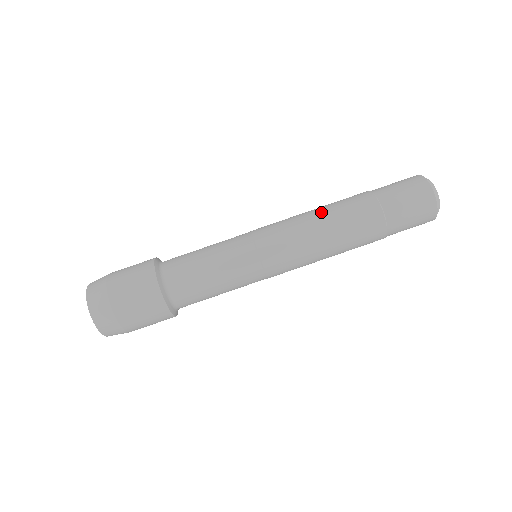
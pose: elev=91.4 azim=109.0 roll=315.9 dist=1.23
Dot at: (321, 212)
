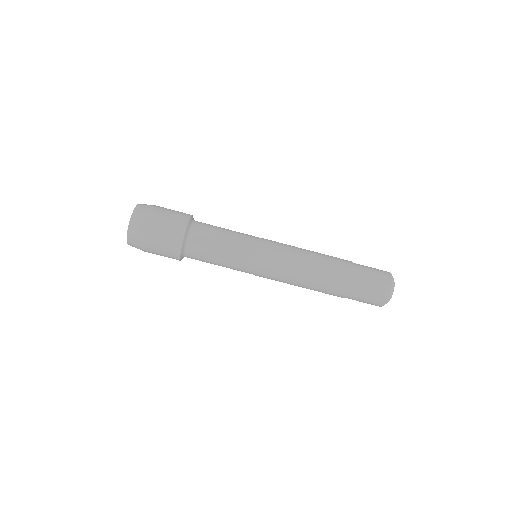
Dot at: (312, 270)
